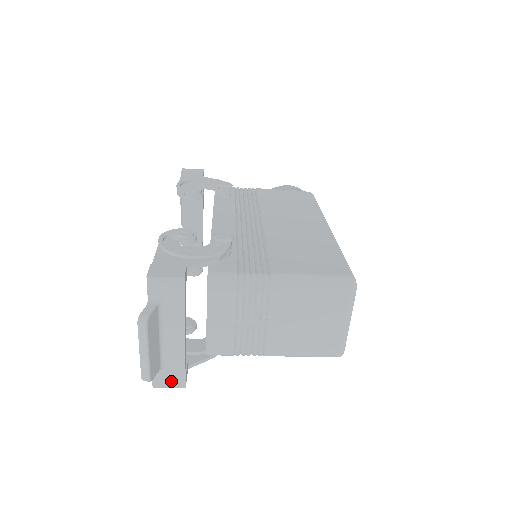
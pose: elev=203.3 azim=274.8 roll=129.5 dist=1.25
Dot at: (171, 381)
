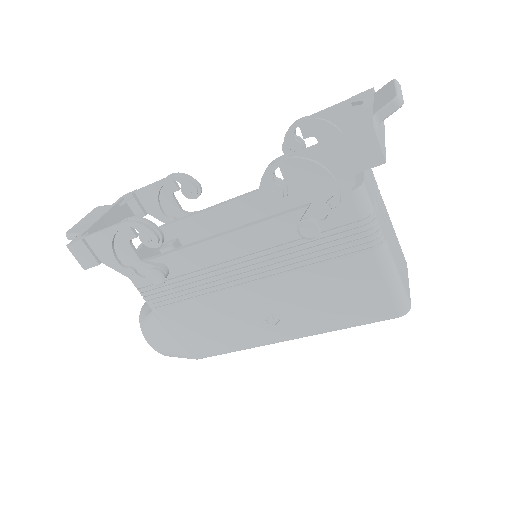
Dot at: (380, 143)
